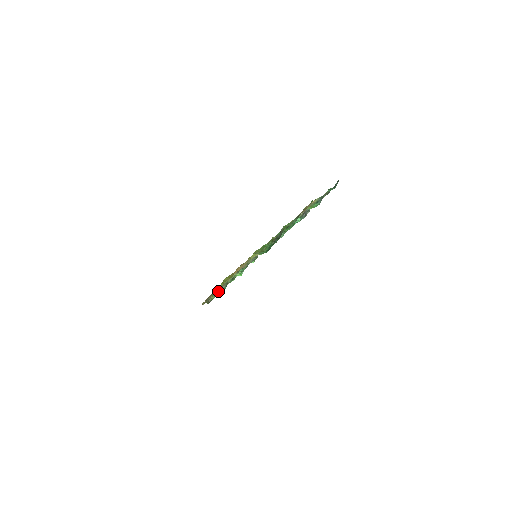
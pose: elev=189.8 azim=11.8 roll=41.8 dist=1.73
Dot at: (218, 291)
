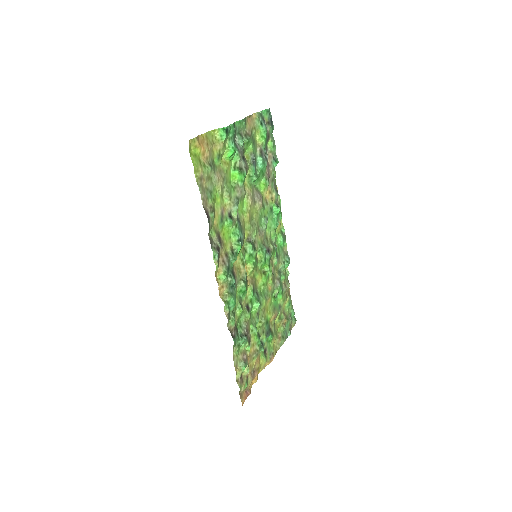
Dot at: (205, 212)
